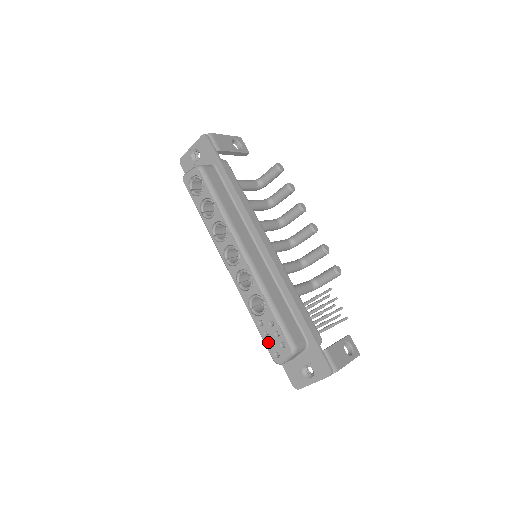
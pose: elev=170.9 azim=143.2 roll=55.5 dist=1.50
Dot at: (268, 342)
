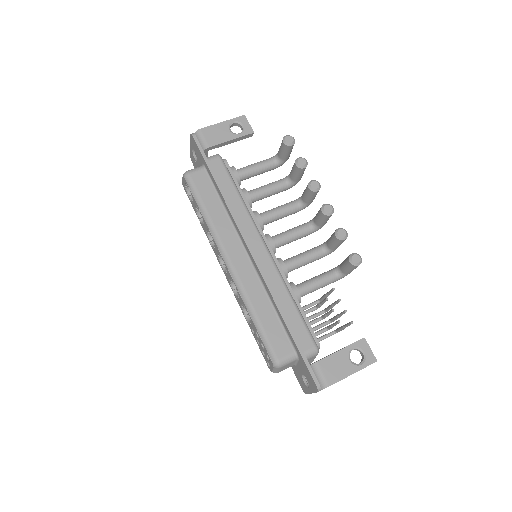
Dot at: (261, 351)
